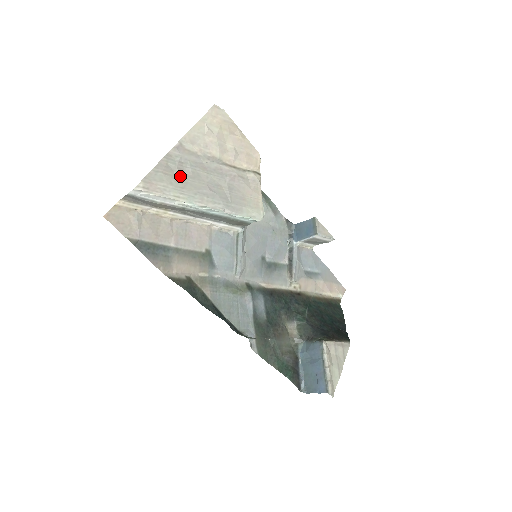
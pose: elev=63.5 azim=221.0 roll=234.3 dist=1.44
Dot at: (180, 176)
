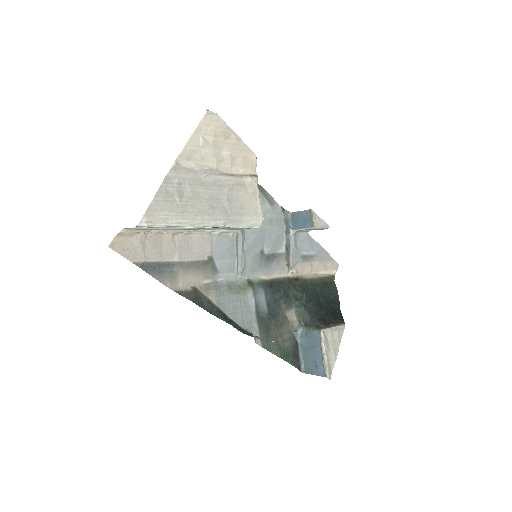
Dot at: (180, 199)
